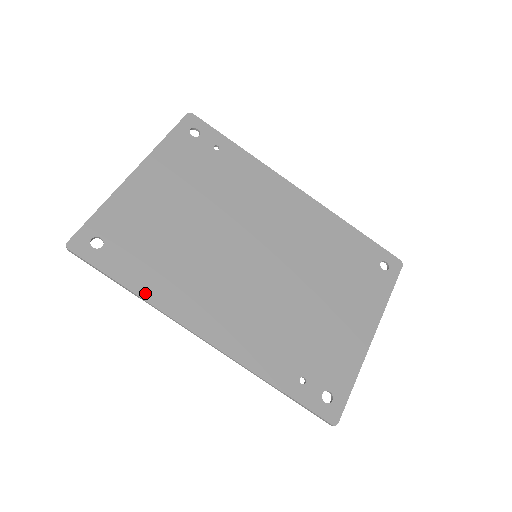
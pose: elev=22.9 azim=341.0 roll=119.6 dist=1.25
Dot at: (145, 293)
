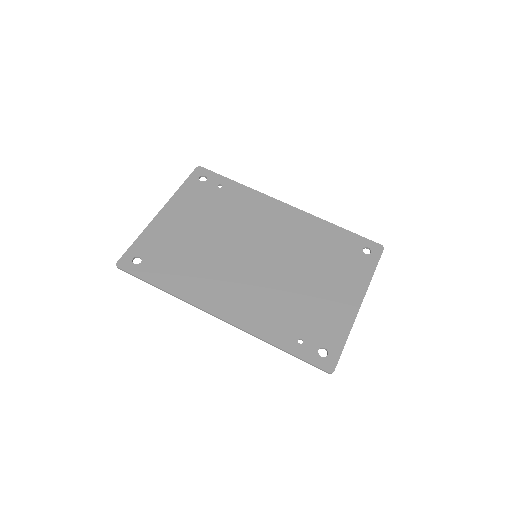
Dot at: (173, 290)
